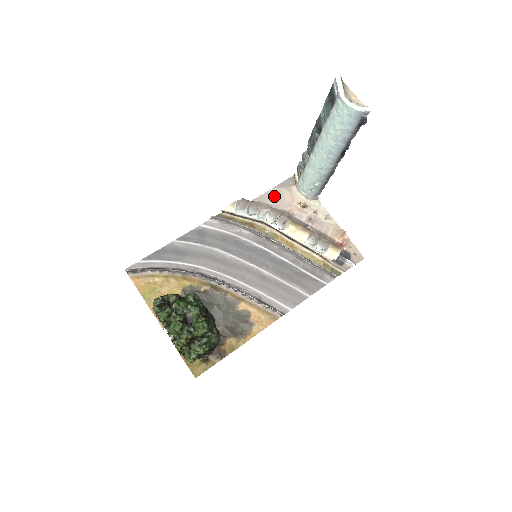
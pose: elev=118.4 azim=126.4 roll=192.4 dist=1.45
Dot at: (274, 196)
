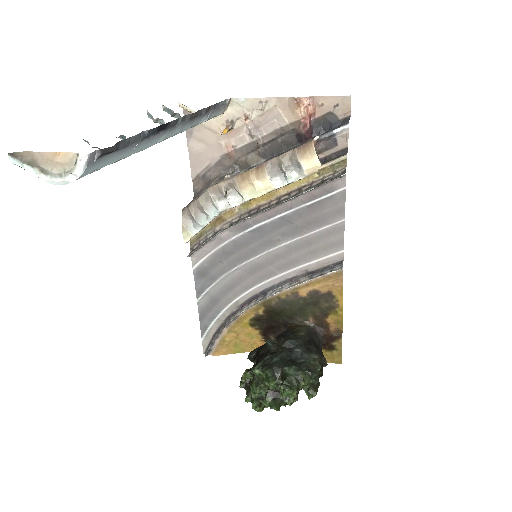
Dot at: (199, 153)
